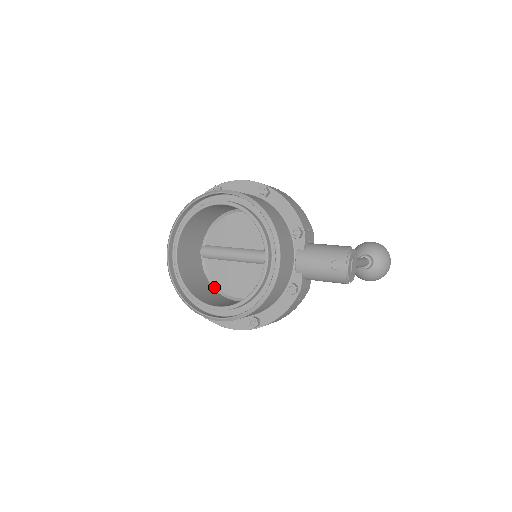
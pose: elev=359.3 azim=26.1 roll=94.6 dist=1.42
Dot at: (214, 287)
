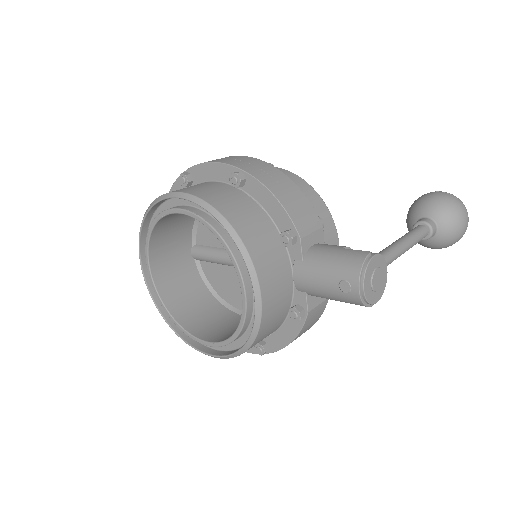
Dot at: (215, 296)
